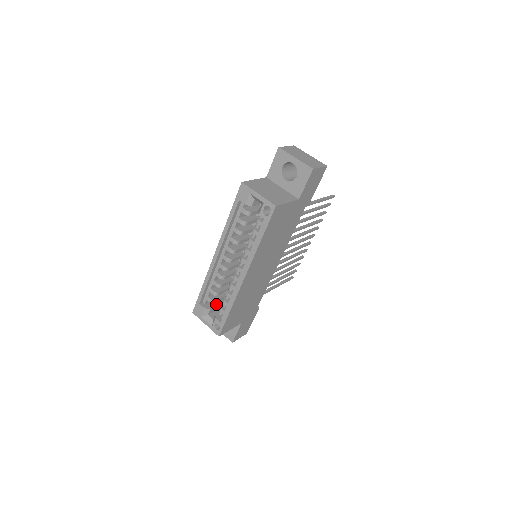
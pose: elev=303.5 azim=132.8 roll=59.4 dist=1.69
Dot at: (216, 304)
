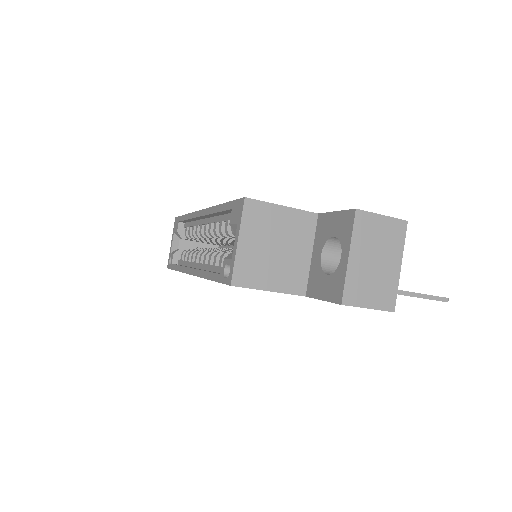
Dot at: occluded
